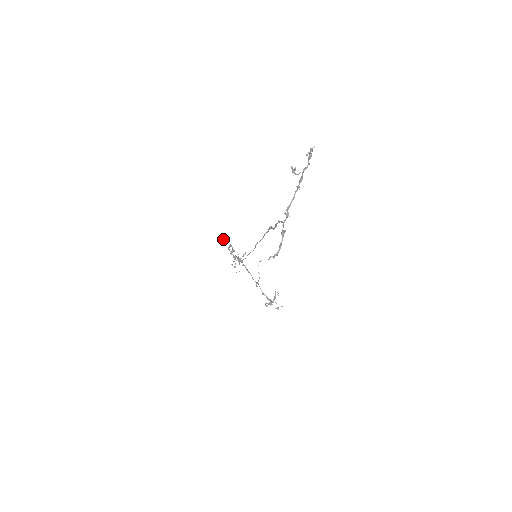
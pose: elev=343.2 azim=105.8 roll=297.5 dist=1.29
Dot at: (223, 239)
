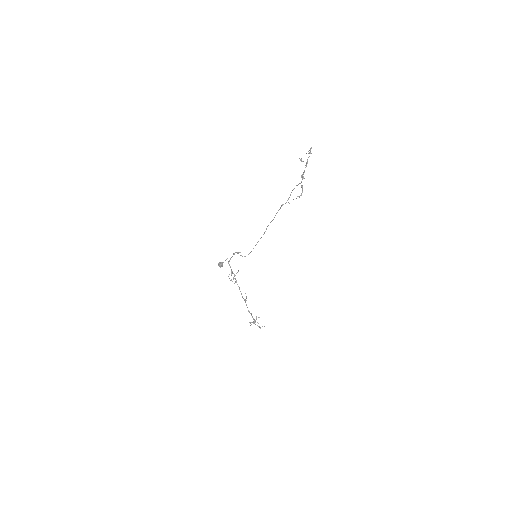
Dot at: (220, 262)
